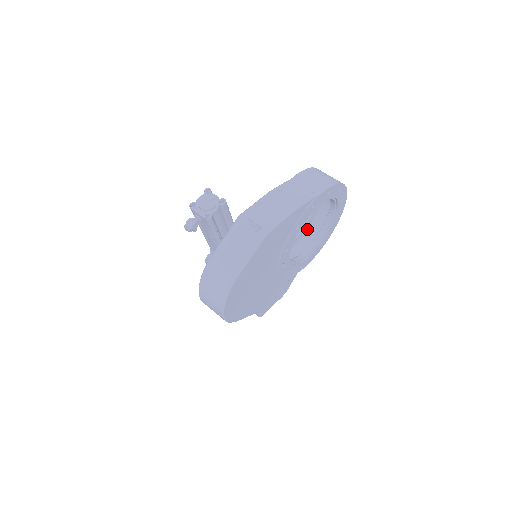
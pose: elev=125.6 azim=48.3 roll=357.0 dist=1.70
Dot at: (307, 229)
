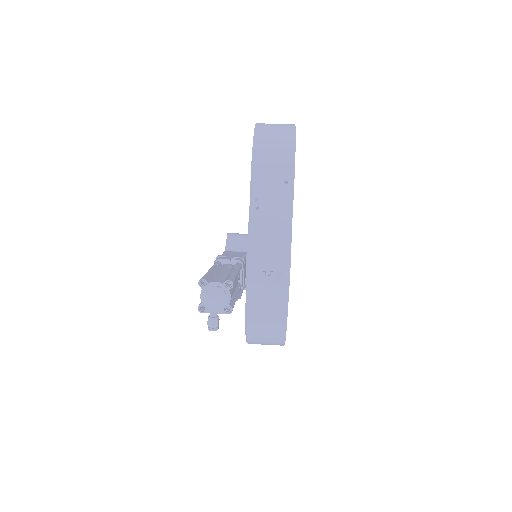
Dot at: occluded
